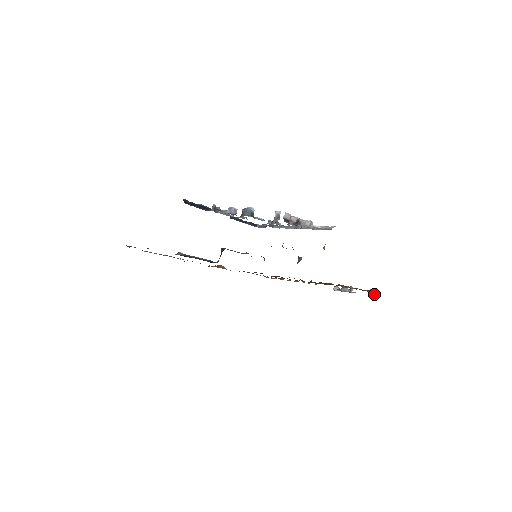
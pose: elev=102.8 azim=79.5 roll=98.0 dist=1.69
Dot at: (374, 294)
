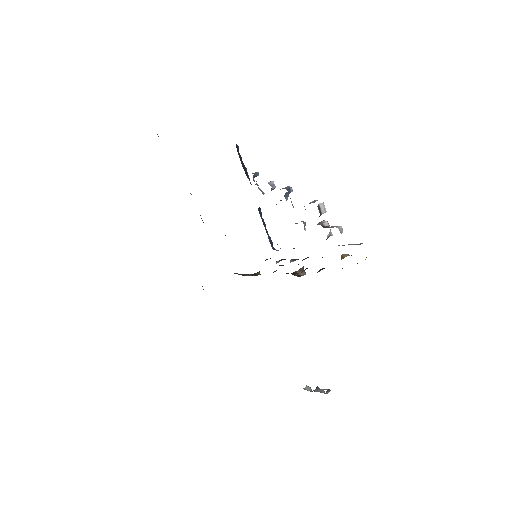
Dot at: occluded
